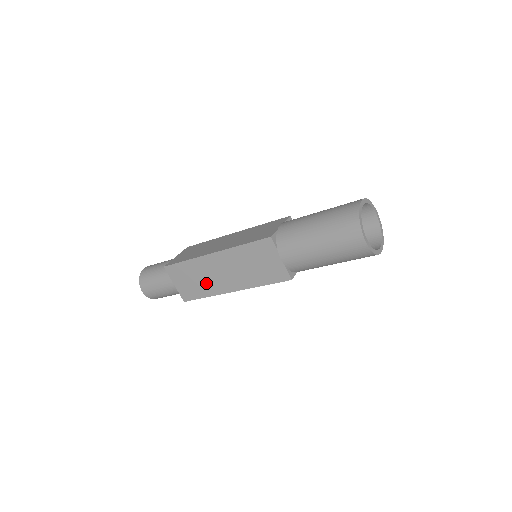
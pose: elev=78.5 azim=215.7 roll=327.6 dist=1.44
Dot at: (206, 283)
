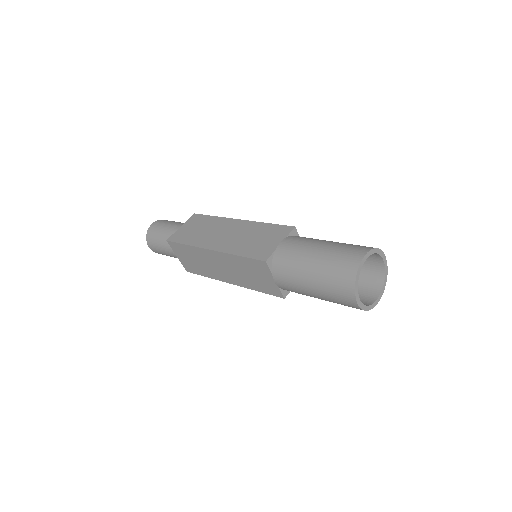
Dot at: (206, 268)
